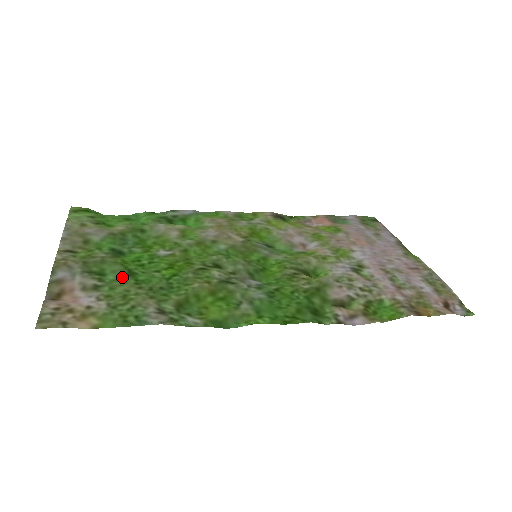
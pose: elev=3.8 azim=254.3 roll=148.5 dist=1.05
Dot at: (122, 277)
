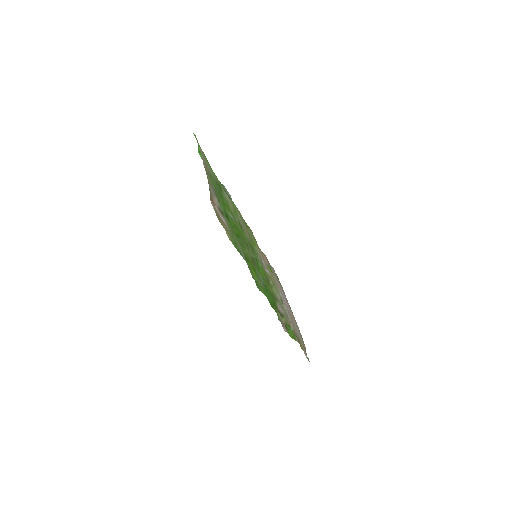
Dot at: (225, 216)
